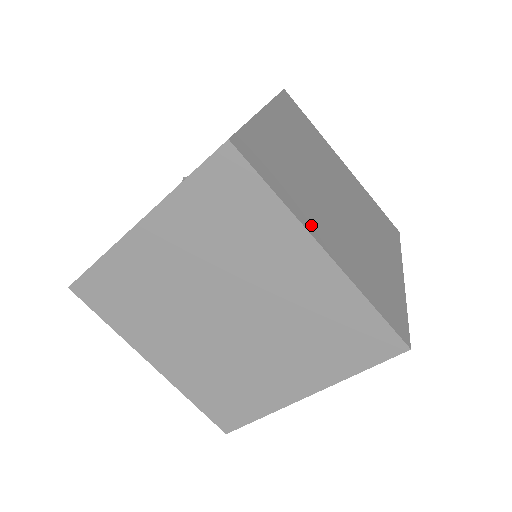
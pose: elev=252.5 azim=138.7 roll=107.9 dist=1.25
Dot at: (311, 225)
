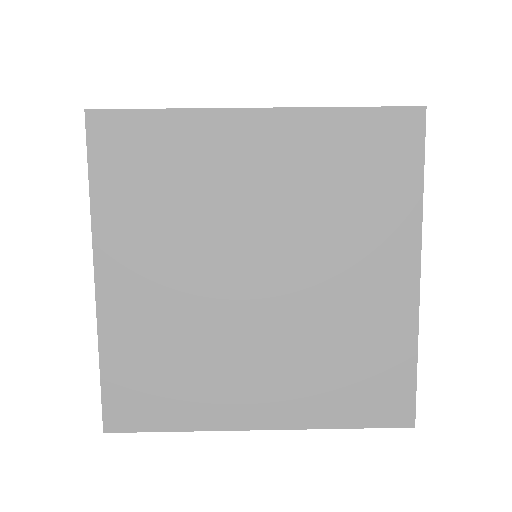
Dot at: occluded
